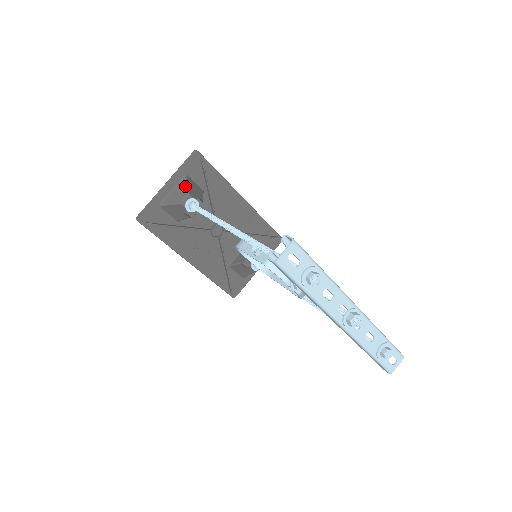
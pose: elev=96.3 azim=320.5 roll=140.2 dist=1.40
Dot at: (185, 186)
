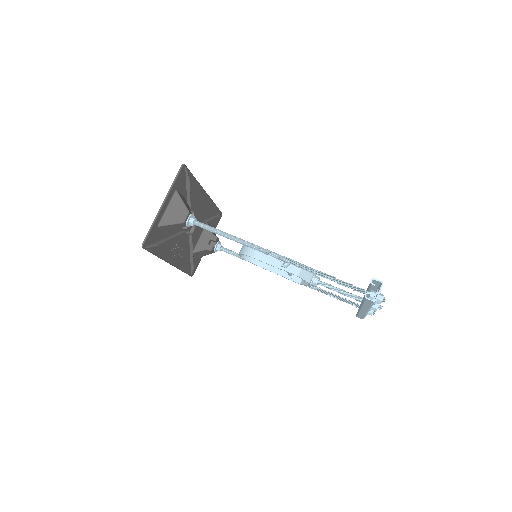
Dot at: (181, 203)
